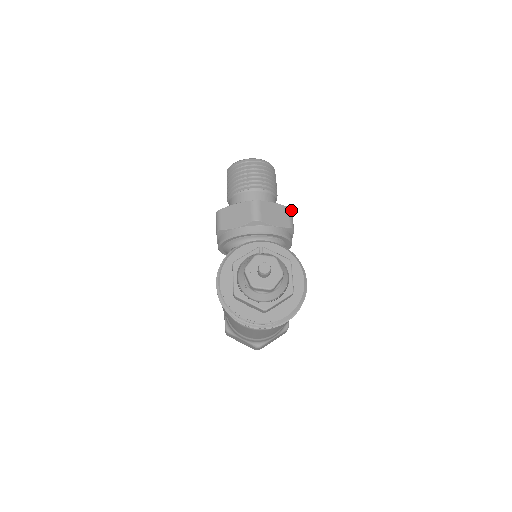
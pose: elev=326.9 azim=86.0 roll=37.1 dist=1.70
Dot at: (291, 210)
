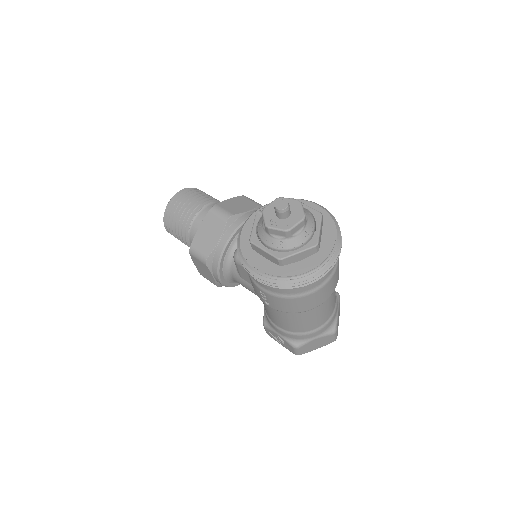
Dot at: (246, 197)
